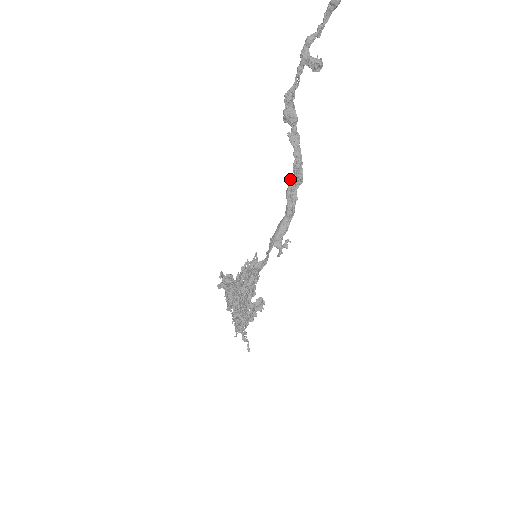
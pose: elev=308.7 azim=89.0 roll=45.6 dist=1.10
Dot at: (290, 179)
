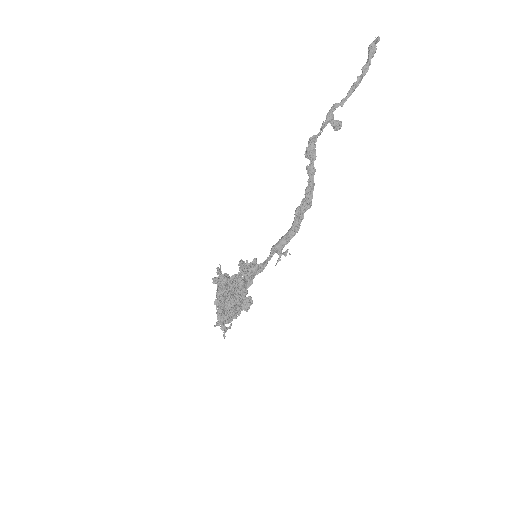
Dot at: (301, 201)
